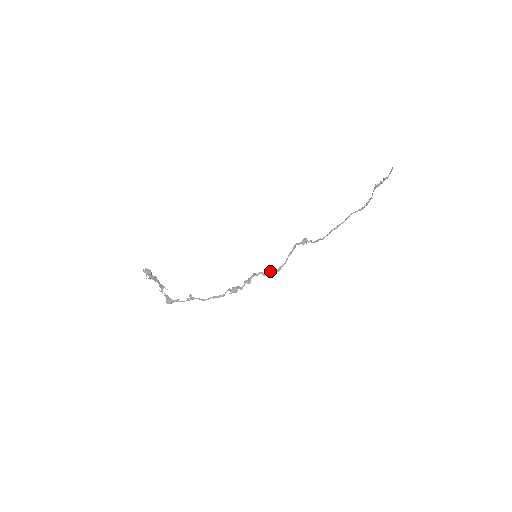
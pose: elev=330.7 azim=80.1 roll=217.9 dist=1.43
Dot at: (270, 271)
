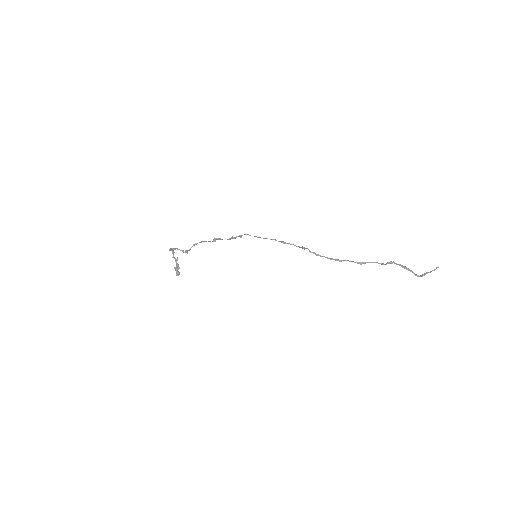
Dot at: (254, 236)
